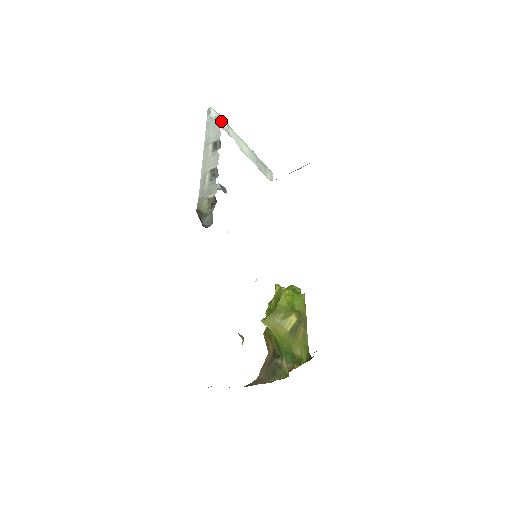
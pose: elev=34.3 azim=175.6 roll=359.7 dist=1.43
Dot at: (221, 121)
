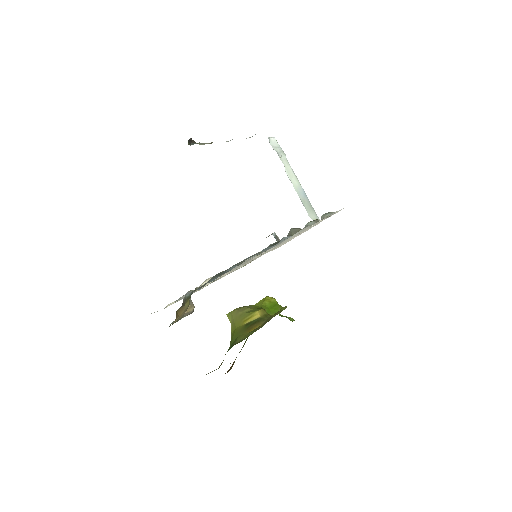
Dot at: (278, 149)
